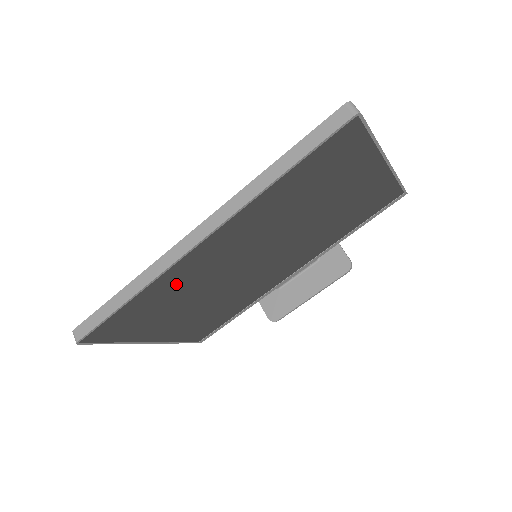
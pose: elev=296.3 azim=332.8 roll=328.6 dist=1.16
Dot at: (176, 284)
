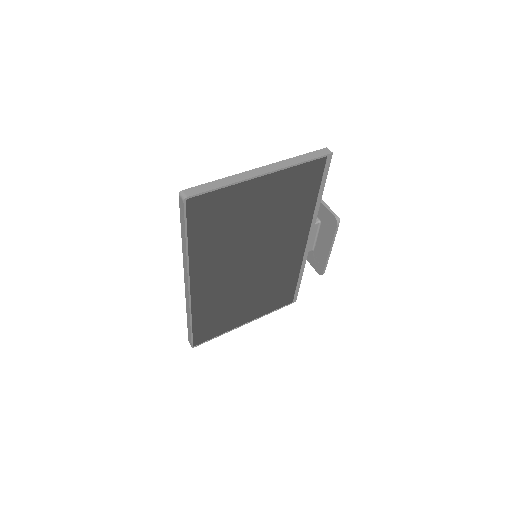
Dot at: (210, 302)
